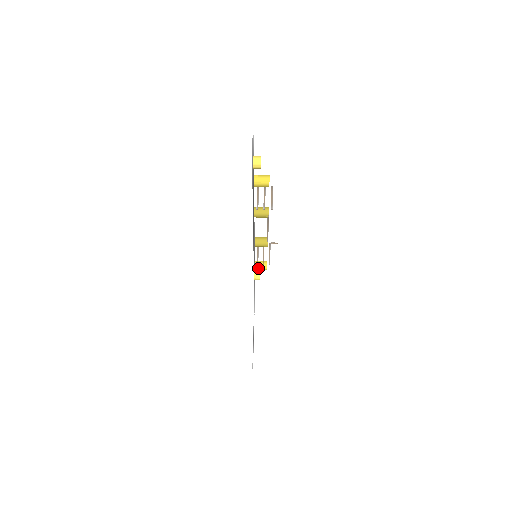
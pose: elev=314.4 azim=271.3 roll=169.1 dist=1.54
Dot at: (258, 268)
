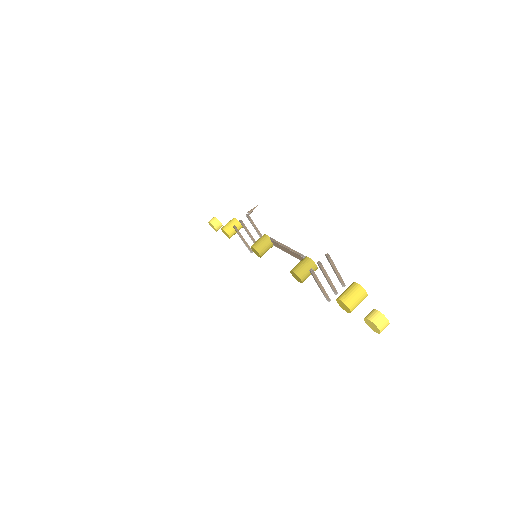
Dot at: occluded
